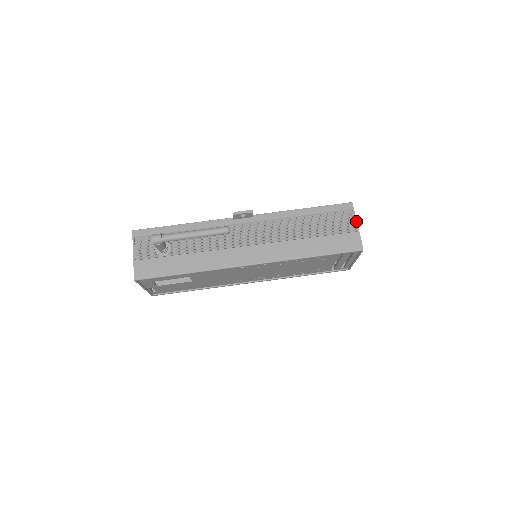
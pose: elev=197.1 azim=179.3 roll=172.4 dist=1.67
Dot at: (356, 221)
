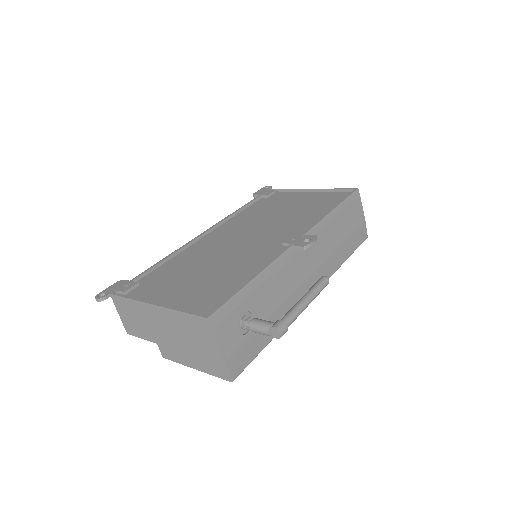
Dot at: occluded
